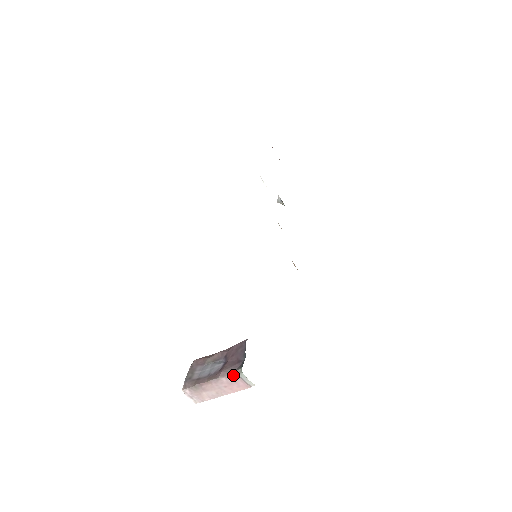
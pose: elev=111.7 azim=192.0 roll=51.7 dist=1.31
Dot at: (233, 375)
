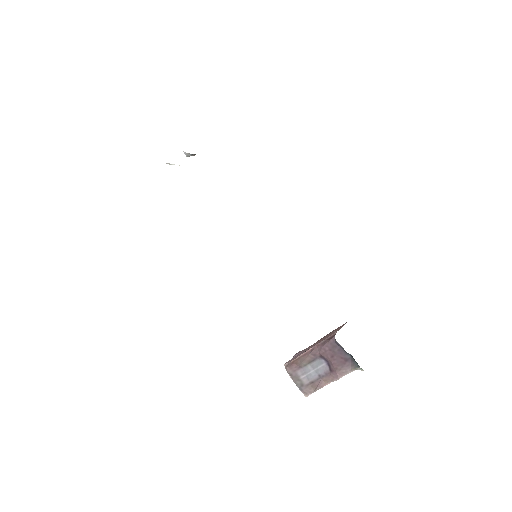
Dot at: occluded
